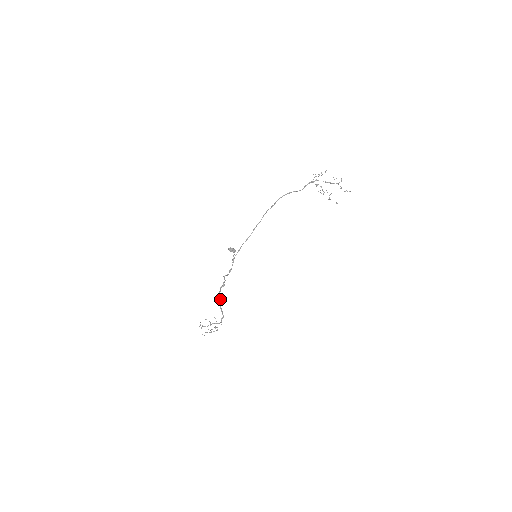
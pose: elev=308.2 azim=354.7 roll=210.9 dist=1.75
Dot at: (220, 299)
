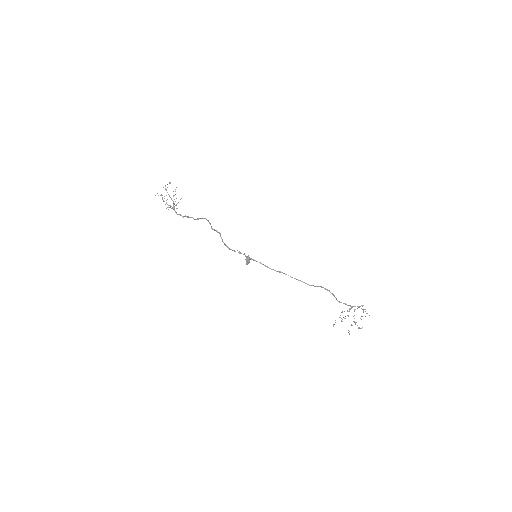
Dot at: (199, 218)
